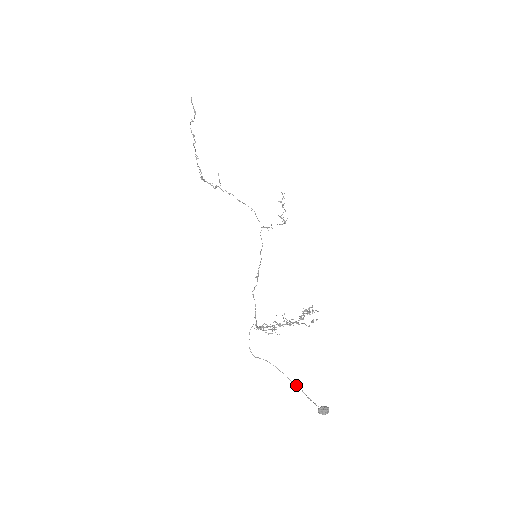
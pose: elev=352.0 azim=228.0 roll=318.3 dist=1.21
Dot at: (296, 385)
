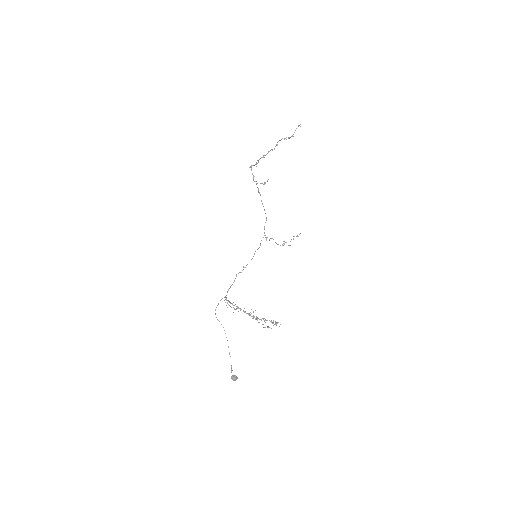
Dot at: occluded
